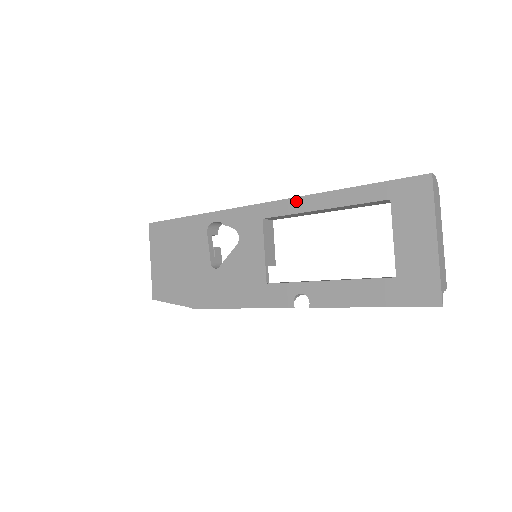
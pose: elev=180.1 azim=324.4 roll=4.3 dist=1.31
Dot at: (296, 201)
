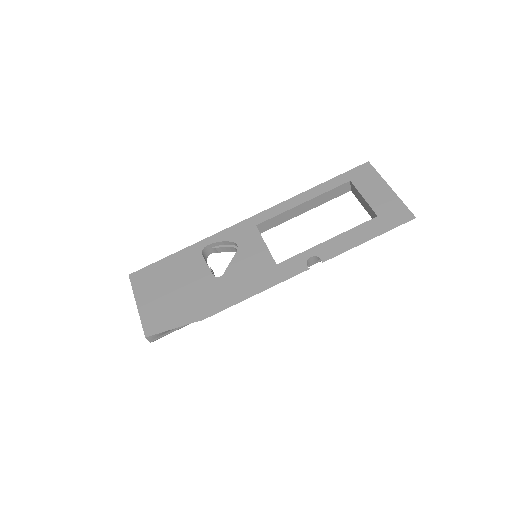
Dot at: (281, 205)
